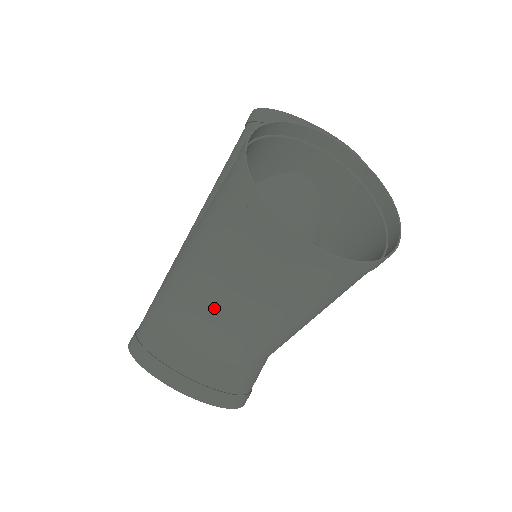
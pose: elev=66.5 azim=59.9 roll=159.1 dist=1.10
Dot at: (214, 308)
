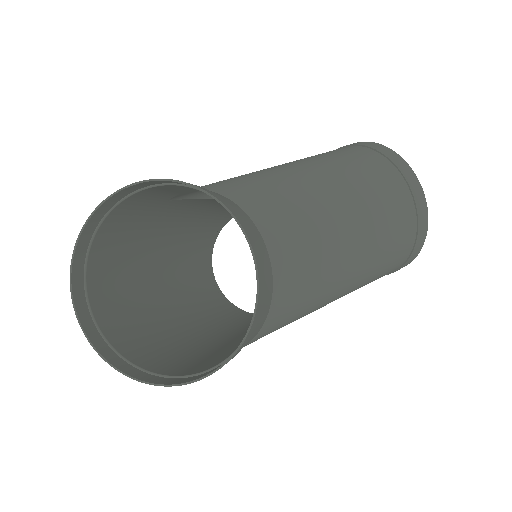
Dot at: (310, 189)
